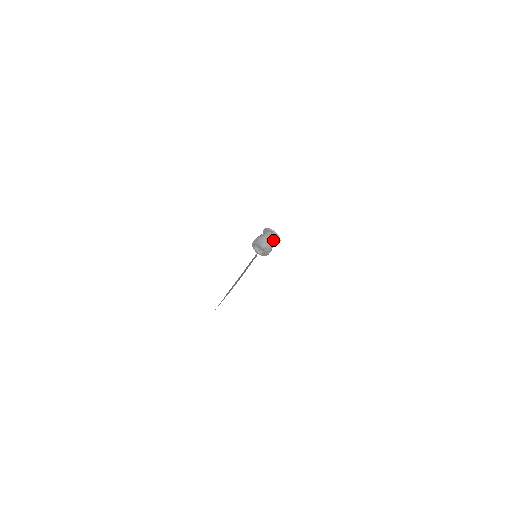
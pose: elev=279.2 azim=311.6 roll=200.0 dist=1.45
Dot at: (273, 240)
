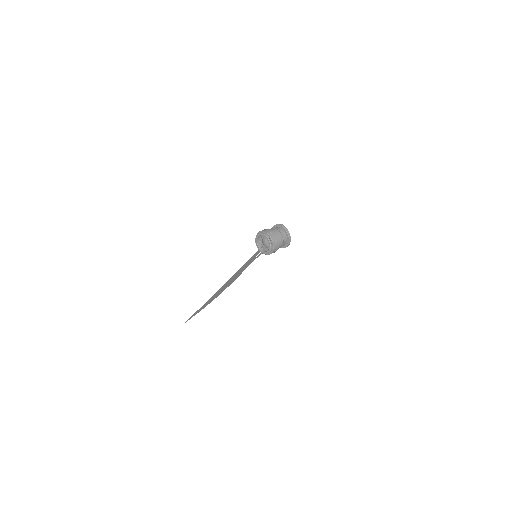
Dot at: (282, 237)
